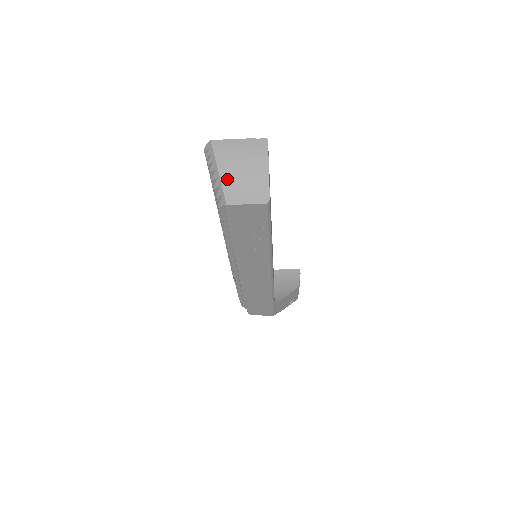
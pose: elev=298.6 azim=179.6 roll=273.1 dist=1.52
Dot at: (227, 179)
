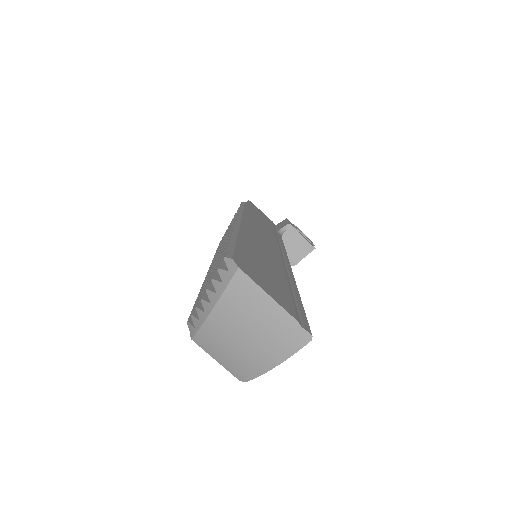
Dot at: (214, 328)
